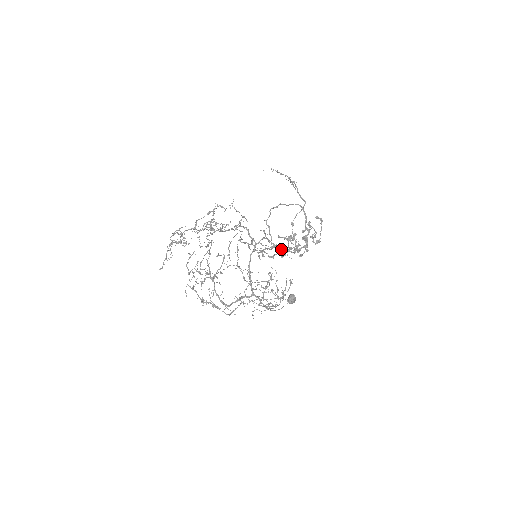
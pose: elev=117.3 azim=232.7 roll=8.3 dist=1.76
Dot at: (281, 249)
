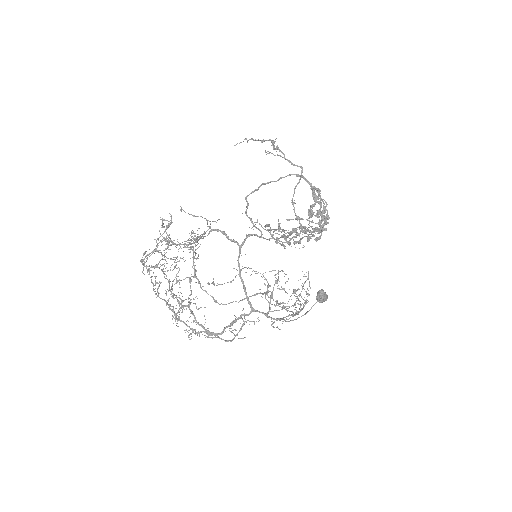
Dot at: (296, 234)
